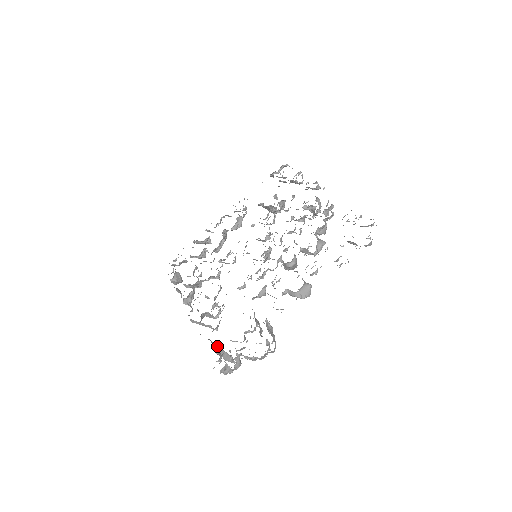
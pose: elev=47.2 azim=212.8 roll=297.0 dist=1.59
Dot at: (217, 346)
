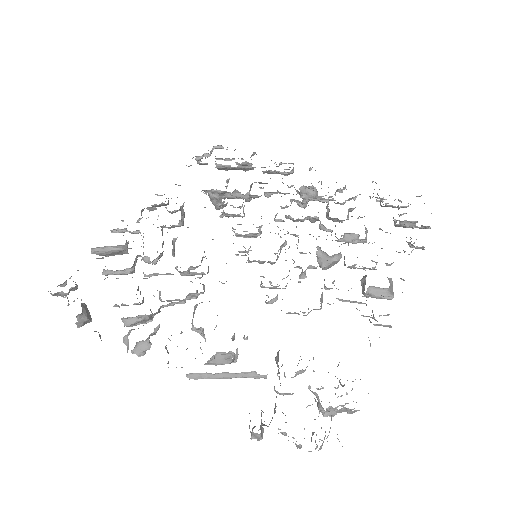
Dot at: (261, 410)
